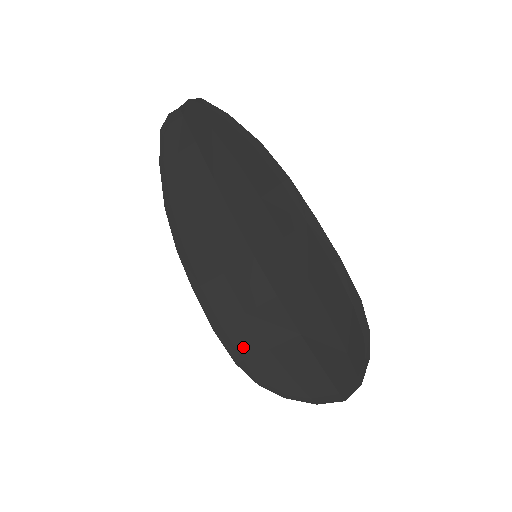
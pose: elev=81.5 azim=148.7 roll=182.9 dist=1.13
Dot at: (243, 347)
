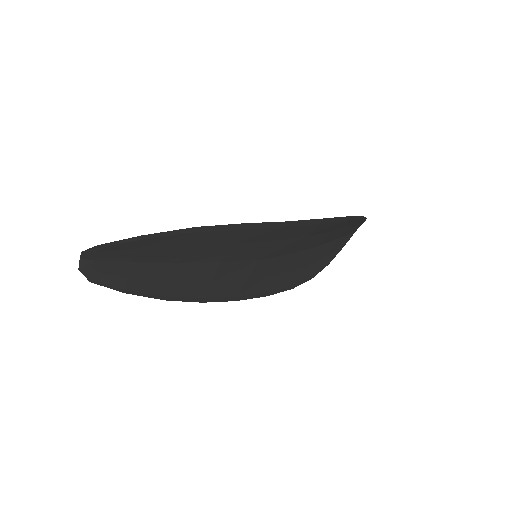
Dot at: (291, 282)
